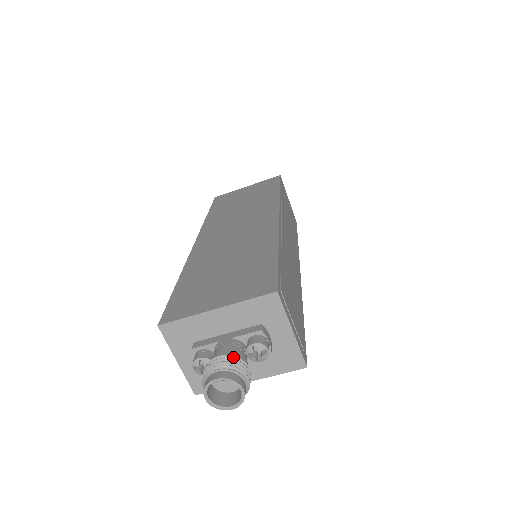
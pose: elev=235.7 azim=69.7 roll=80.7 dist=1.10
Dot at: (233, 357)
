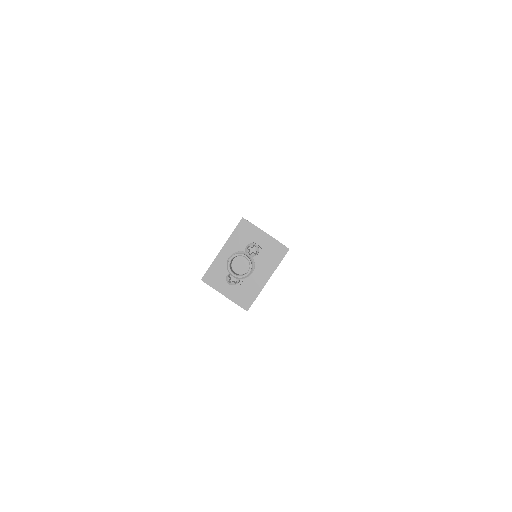
Dot at: occluded
